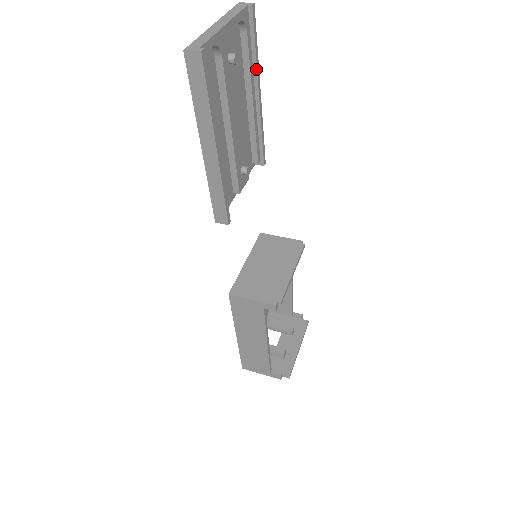
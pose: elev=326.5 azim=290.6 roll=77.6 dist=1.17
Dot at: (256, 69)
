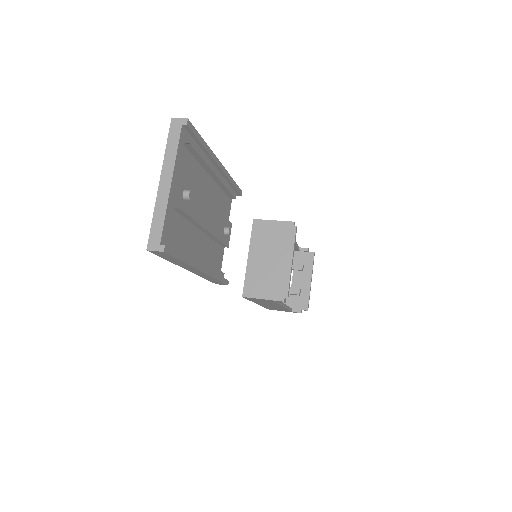
Dot at: (209, 155)
